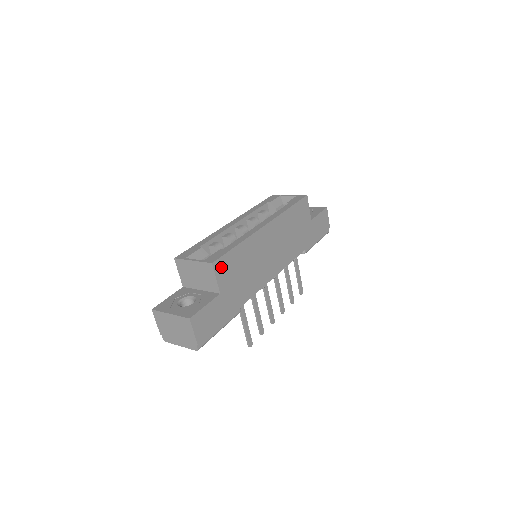
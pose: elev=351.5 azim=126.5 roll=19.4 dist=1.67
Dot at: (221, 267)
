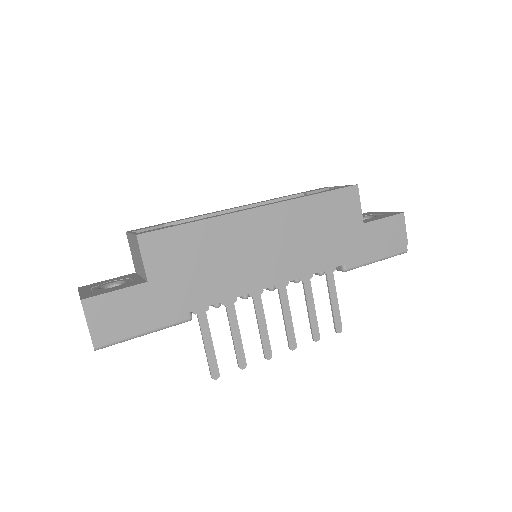
Dot at: (155, 245)
